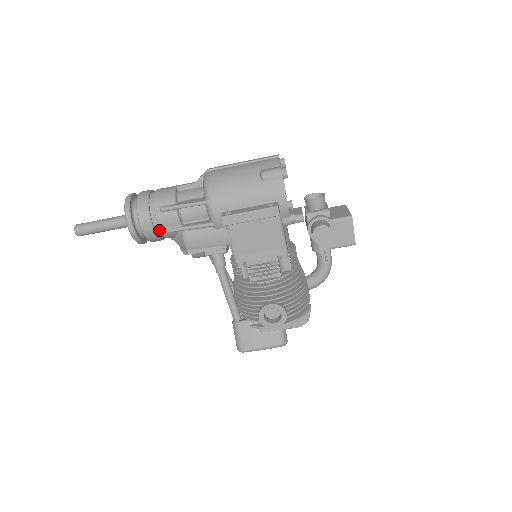
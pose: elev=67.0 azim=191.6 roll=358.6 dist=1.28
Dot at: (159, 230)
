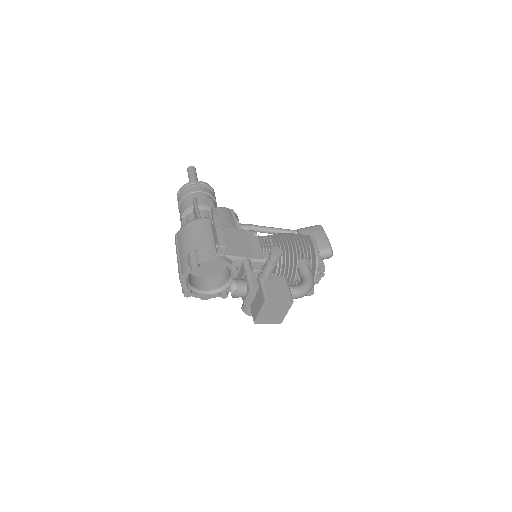
Dot at: occluded
